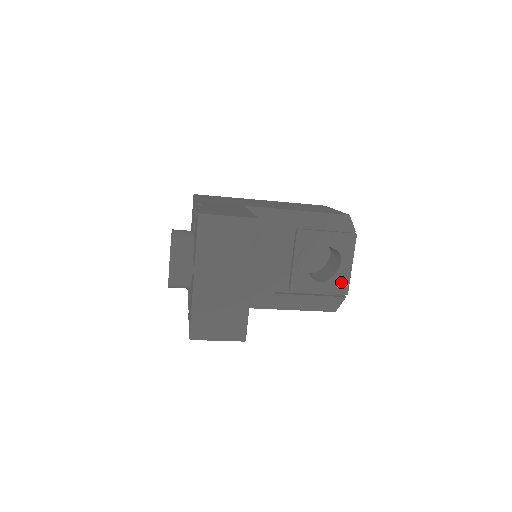
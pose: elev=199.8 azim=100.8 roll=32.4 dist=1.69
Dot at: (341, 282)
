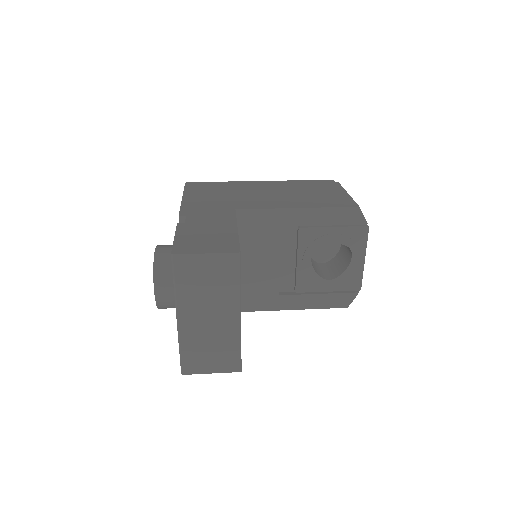
Dot at: (353, 278)
